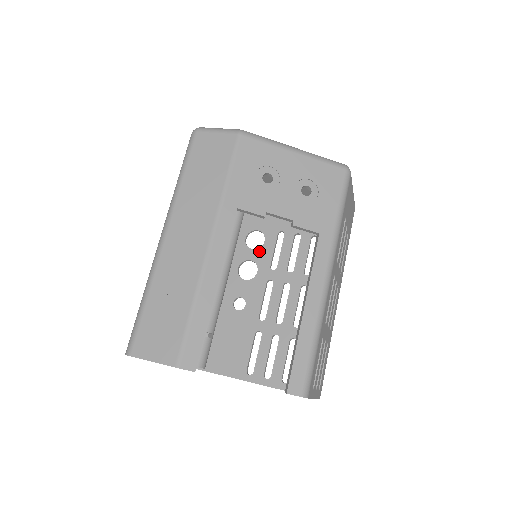
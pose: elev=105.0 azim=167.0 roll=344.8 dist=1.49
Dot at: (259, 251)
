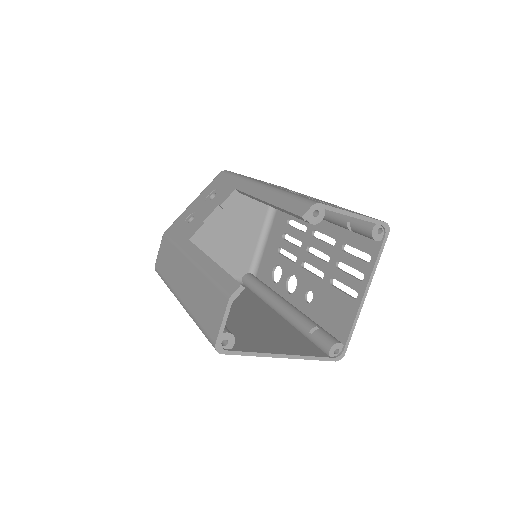
Dot at: (283, 271)
